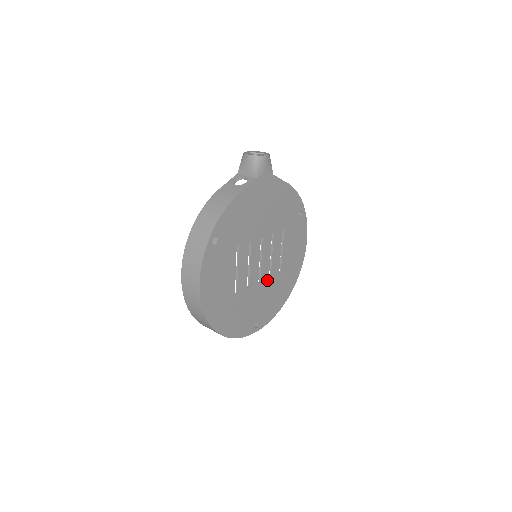
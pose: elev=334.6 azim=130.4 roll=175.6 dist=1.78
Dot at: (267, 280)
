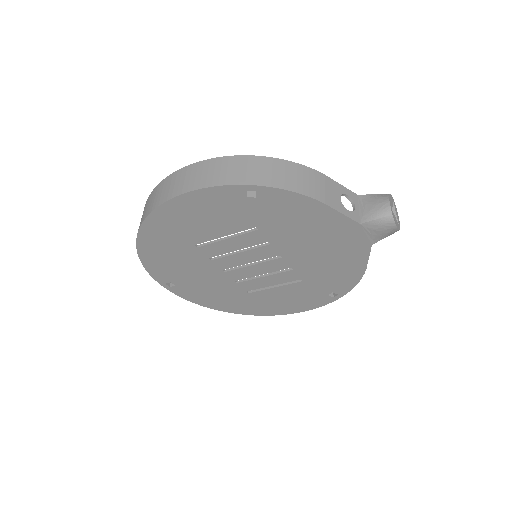
Dot at: (231, 280)
